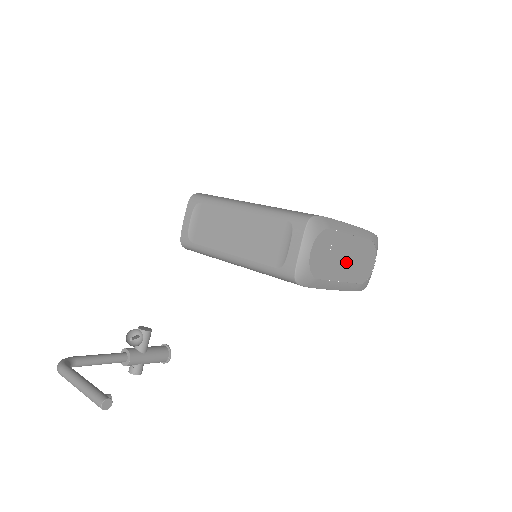
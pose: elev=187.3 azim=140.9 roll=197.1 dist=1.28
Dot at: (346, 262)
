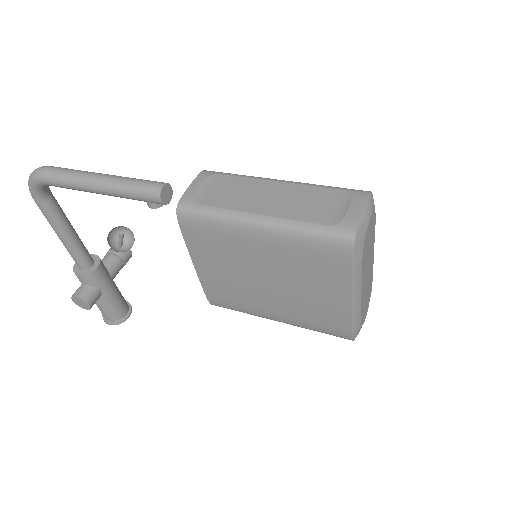
Dot at: (366, 278)
